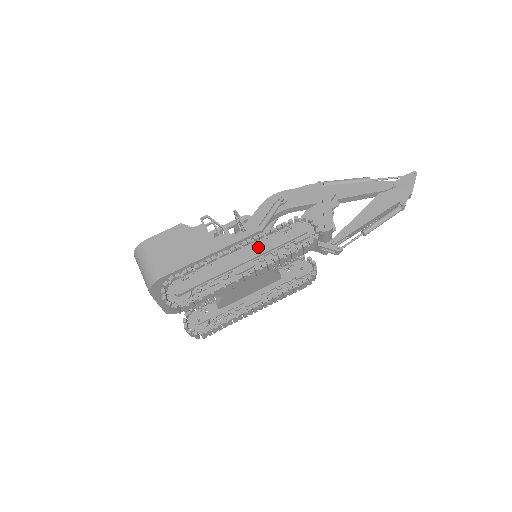
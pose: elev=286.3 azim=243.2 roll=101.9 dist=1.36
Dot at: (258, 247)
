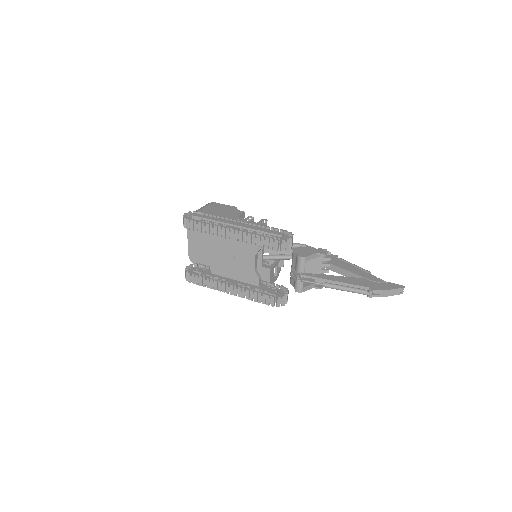
Dot at: (250, 225)
